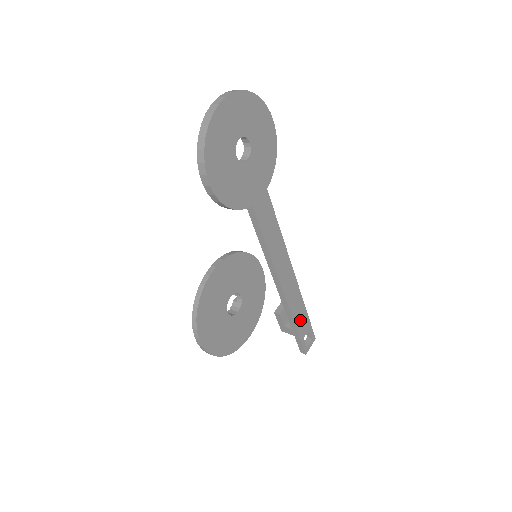
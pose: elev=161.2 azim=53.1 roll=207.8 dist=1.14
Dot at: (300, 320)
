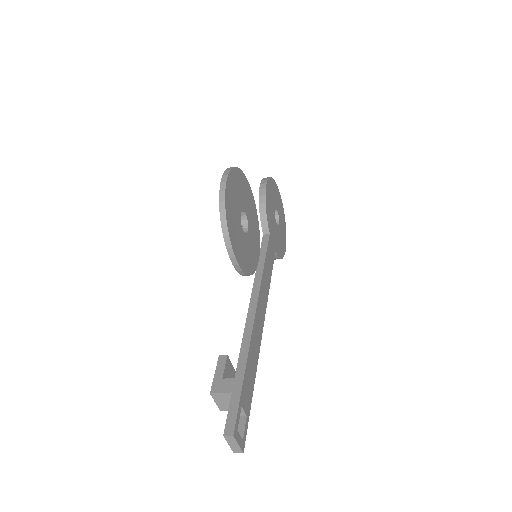
Dot at: (248, 377)
